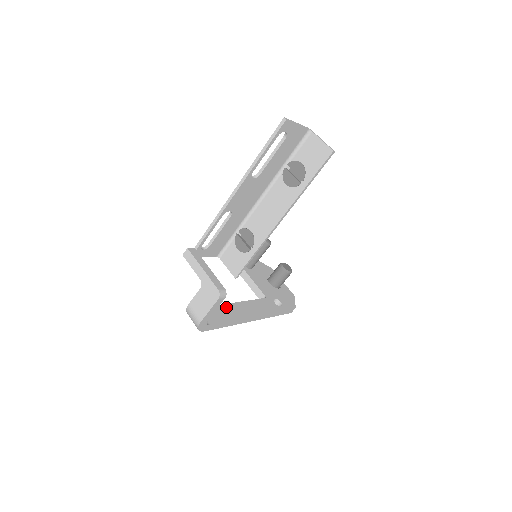
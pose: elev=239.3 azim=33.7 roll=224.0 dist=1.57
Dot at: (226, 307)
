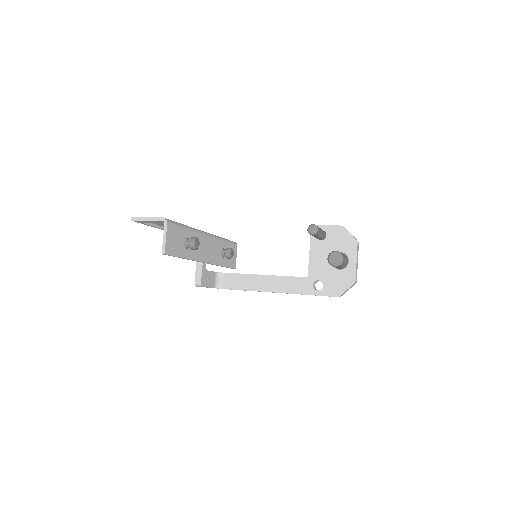
Dot at: (251, 277)
